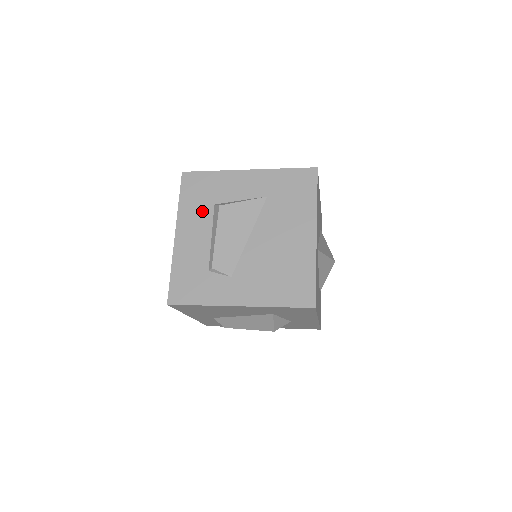
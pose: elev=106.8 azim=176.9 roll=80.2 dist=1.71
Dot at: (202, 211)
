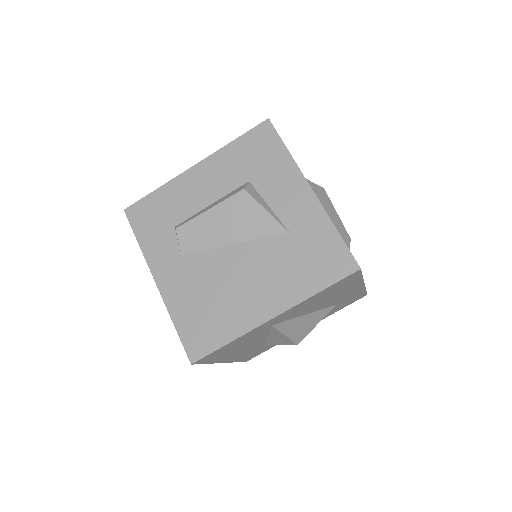
Dot at: (235, 173)
